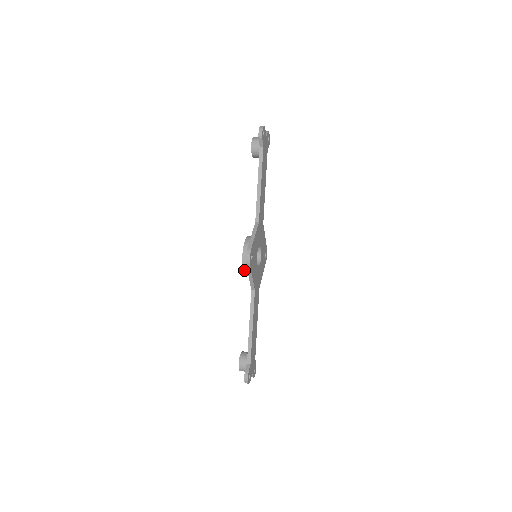
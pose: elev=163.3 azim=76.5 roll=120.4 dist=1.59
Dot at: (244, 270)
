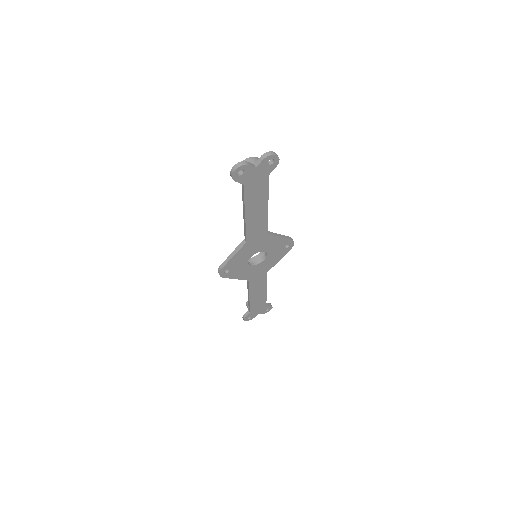
Dot at: occluded
